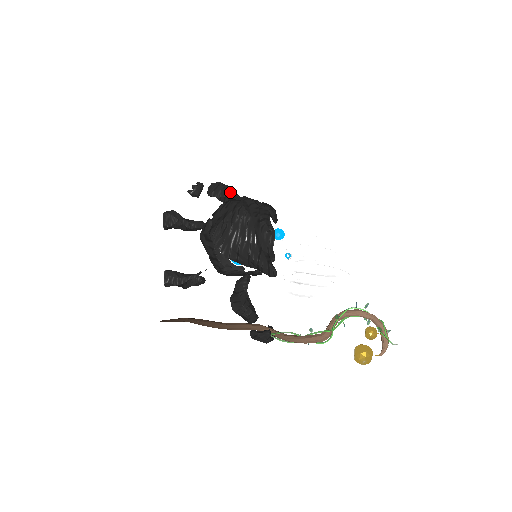
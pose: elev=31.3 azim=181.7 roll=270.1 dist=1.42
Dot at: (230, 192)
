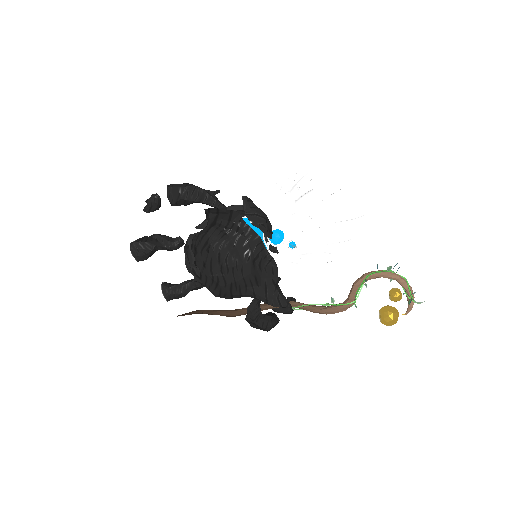
Dot at: (197, 194)
